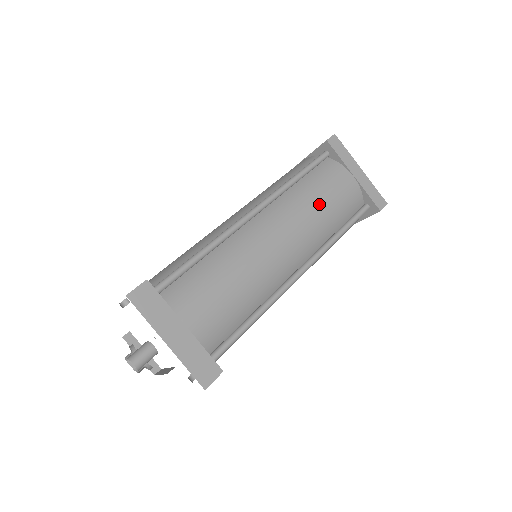
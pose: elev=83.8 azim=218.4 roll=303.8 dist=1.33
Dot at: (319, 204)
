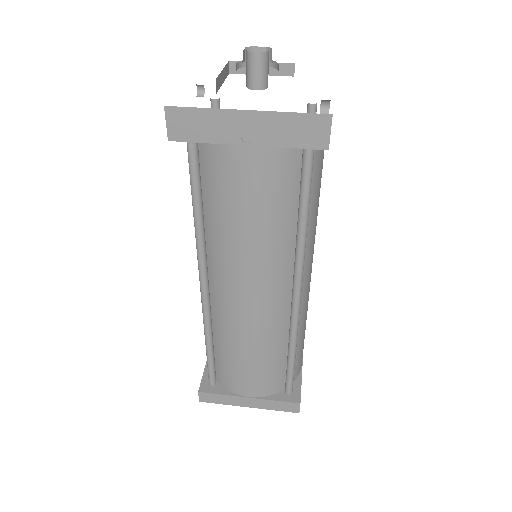
Dot at: occluded
